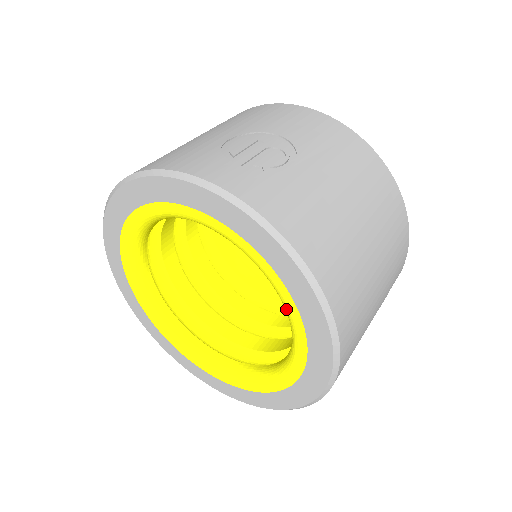
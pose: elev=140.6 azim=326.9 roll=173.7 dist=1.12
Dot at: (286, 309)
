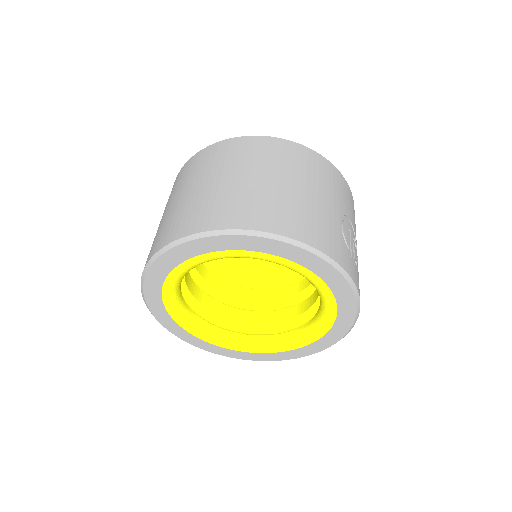
Dot at: (313, 333)
